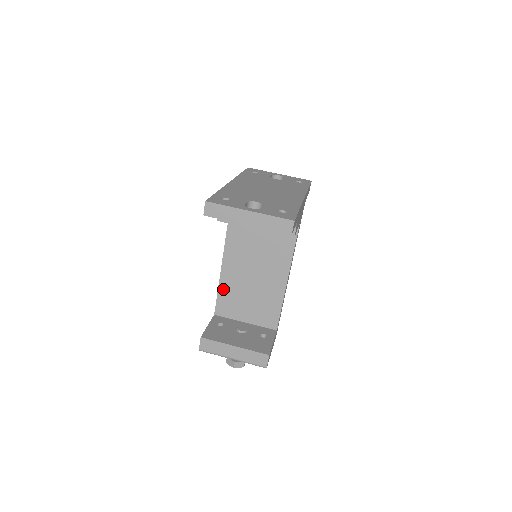
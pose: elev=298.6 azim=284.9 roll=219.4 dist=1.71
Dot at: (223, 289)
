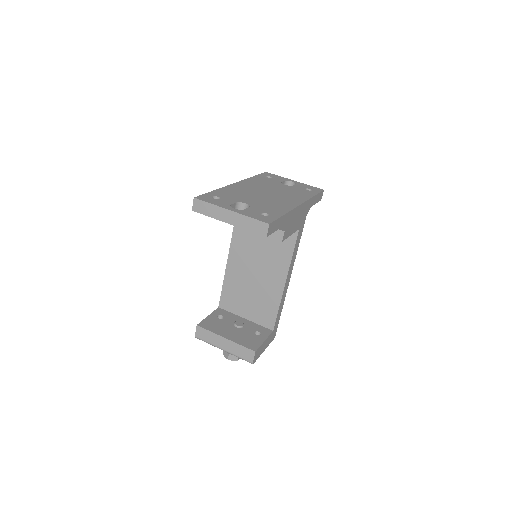
Dot at: (227, 284)
